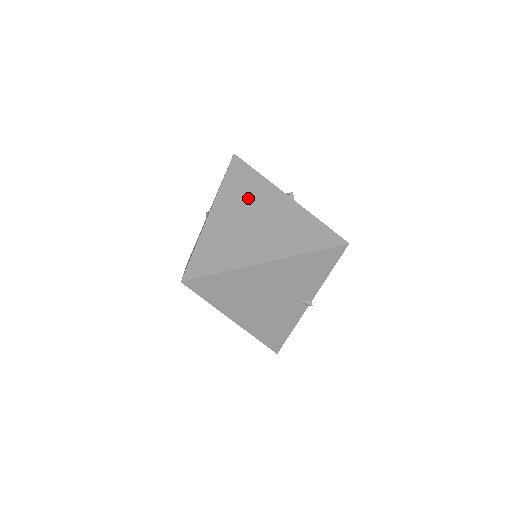
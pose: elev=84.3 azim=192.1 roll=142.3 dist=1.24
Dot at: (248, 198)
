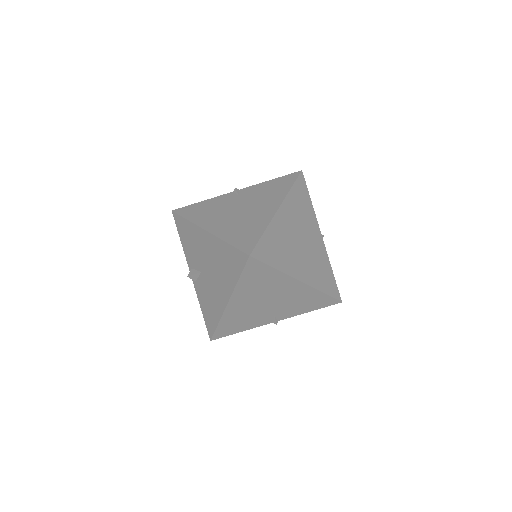
Dot at: (302, 217)
